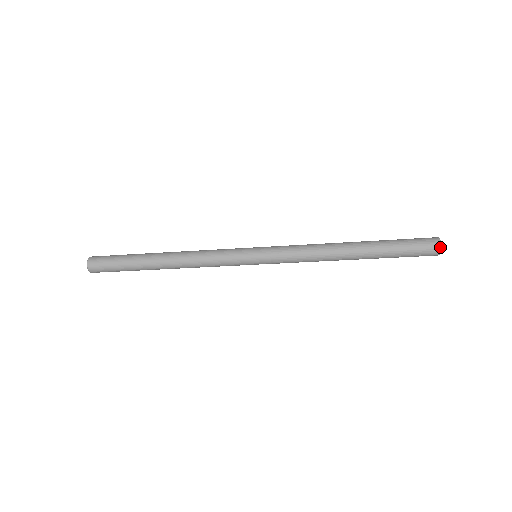
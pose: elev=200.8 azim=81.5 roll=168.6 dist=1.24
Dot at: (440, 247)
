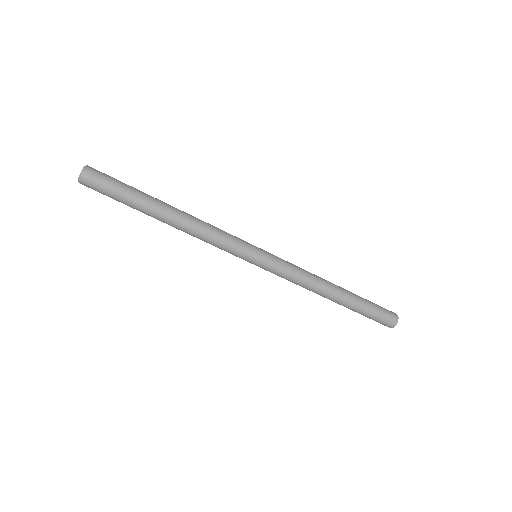
Dot at: occluded
